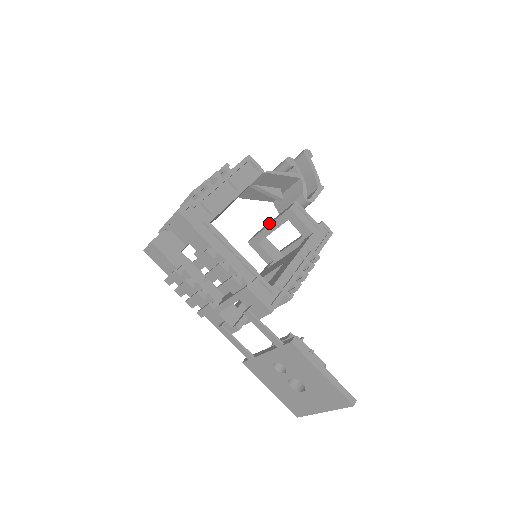
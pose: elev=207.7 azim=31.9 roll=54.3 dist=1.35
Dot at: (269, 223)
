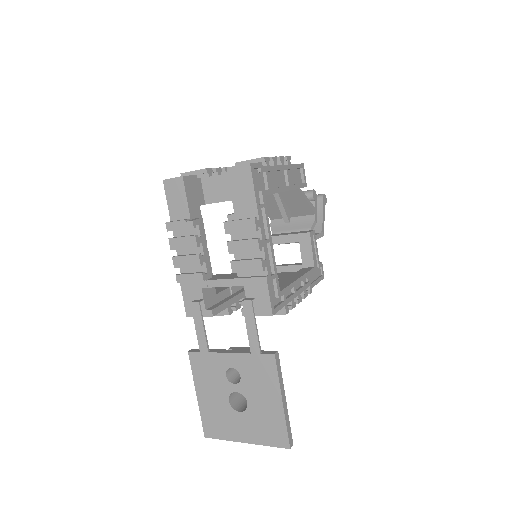
Dot at: (273, 235)
